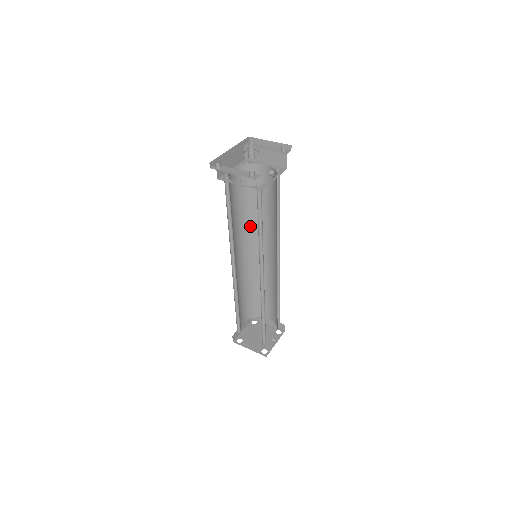
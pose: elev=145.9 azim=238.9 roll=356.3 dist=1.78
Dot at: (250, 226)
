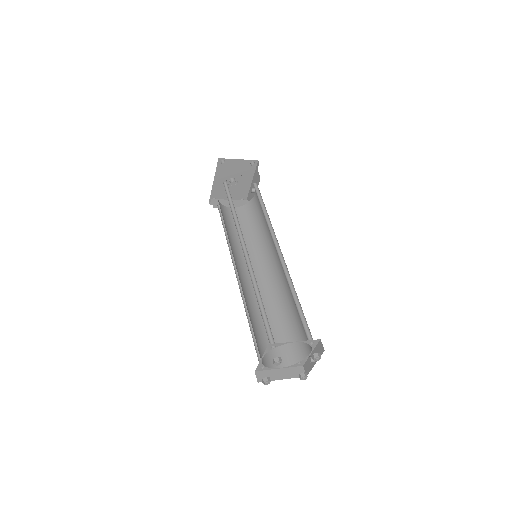
Dot at: (233, 250)
